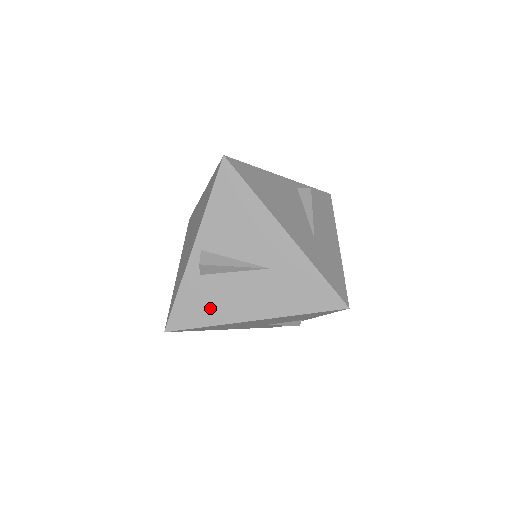
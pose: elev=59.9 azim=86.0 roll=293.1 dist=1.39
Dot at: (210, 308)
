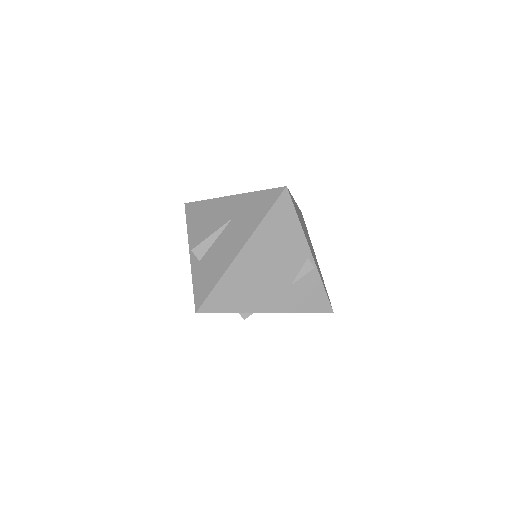
Dot at: (214, 271)
